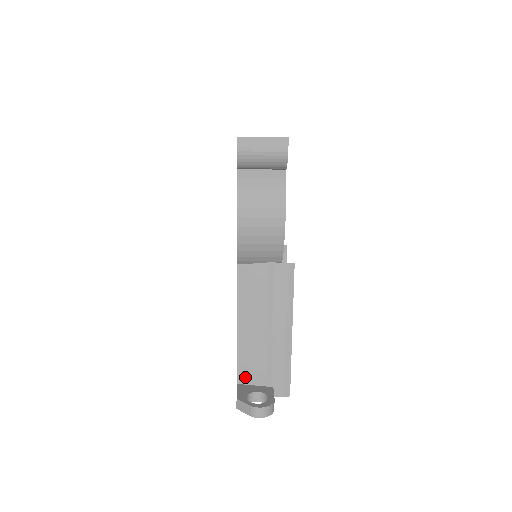
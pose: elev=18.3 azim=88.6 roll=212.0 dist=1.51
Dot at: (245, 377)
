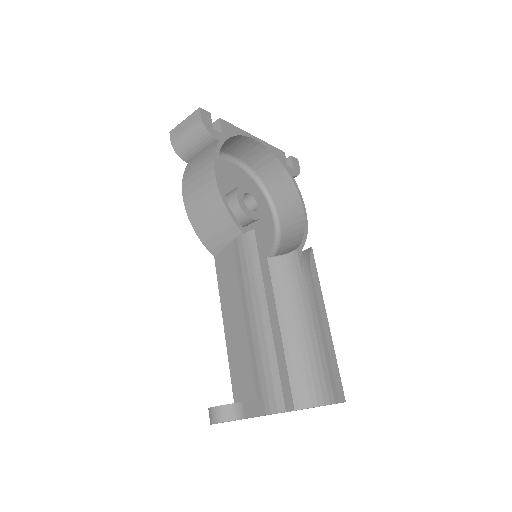
Dot at: (239, 393)
